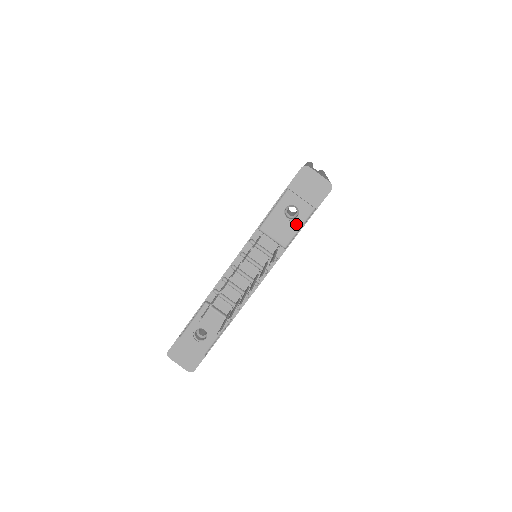
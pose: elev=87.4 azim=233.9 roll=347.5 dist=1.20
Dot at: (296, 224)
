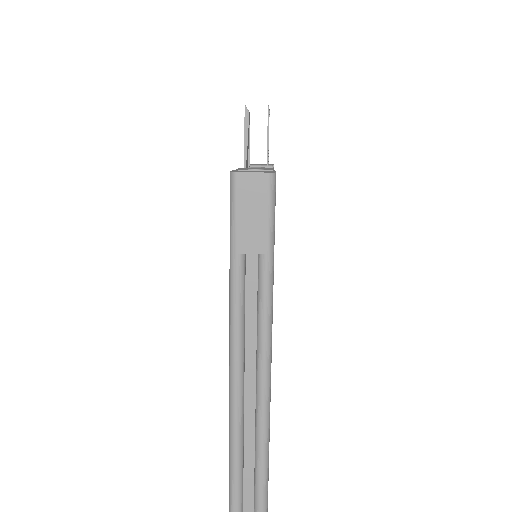
Dot at: occluded
